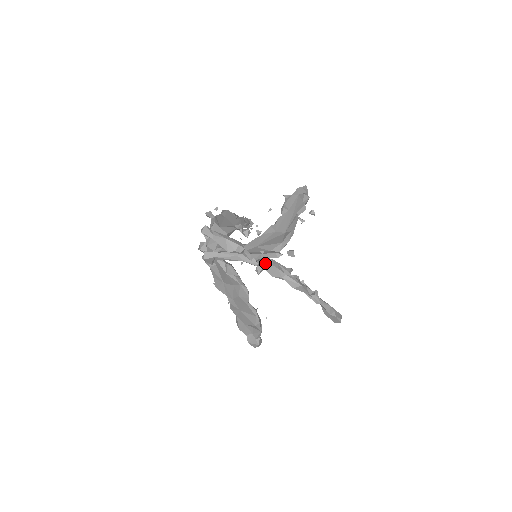
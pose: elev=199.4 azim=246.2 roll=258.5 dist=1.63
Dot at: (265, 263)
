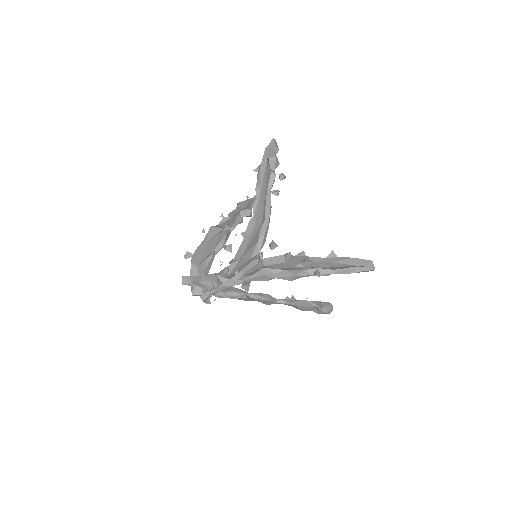
Dot at: (249, 276)
